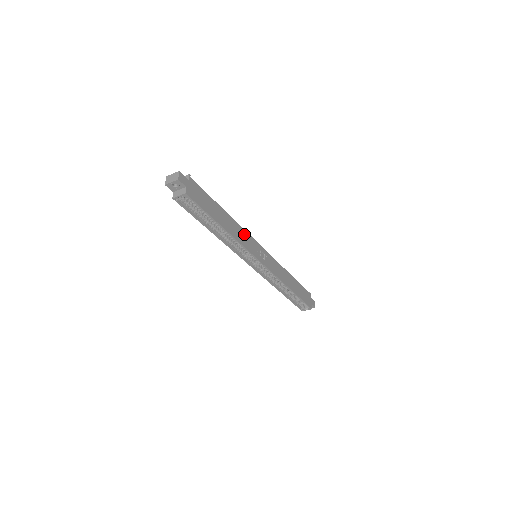
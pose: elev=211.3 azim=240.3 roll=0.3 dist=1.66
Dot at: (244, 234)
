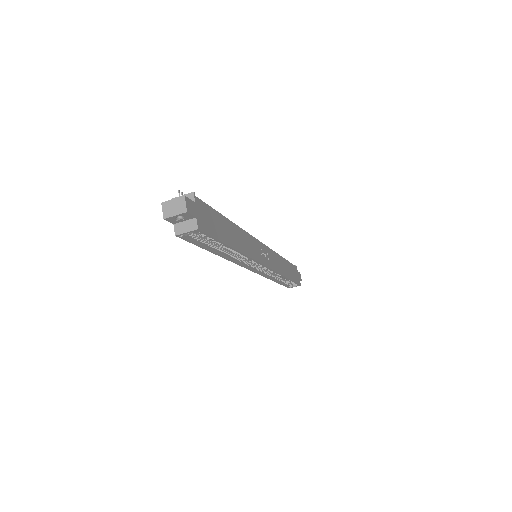
Dot at: (249, 240)
